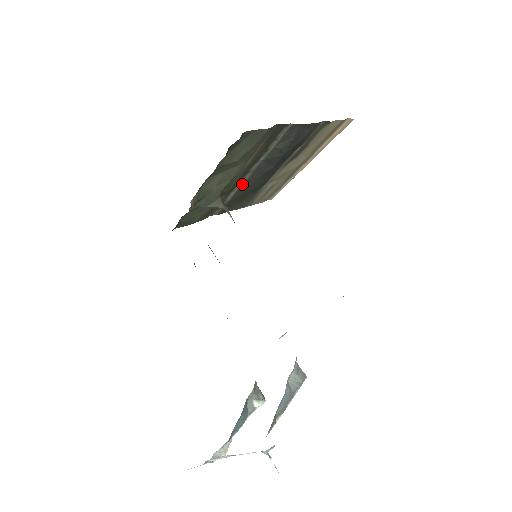
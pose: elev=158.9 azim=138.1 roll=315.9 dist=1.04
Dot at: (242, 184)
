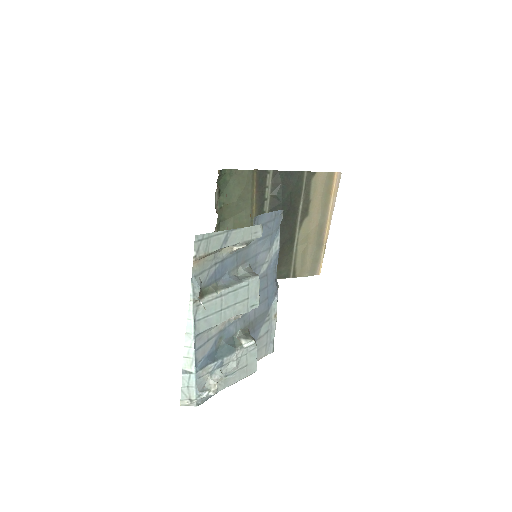
Dot at: occluded
